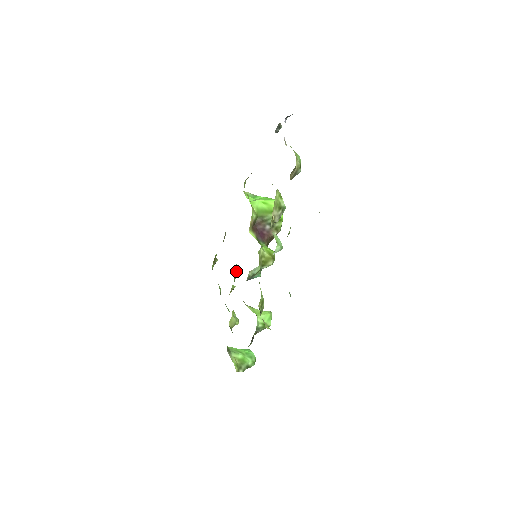
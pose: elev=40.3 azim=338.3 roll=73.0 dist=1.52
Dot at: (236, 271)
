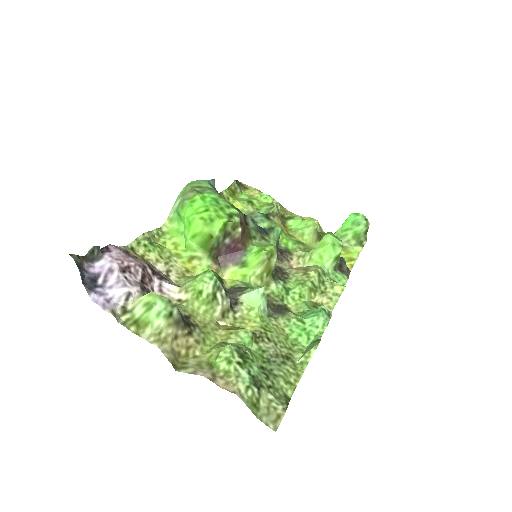
Dot at: (260, 225)
